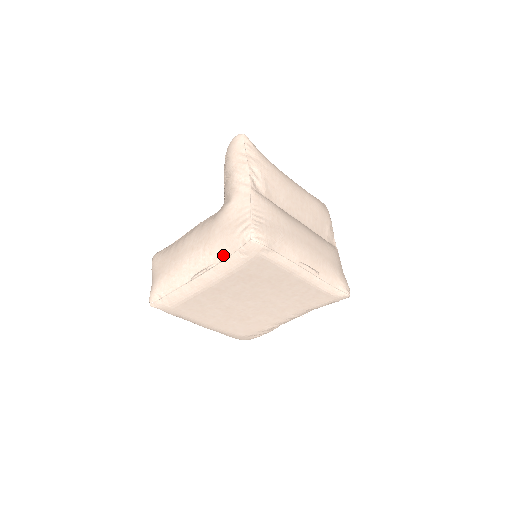
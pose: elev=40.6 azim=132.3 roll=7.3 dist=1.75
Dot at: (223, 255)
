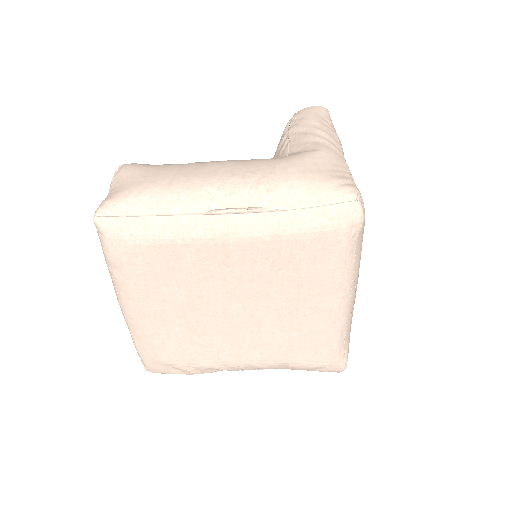
Dot at: (291, 202)
